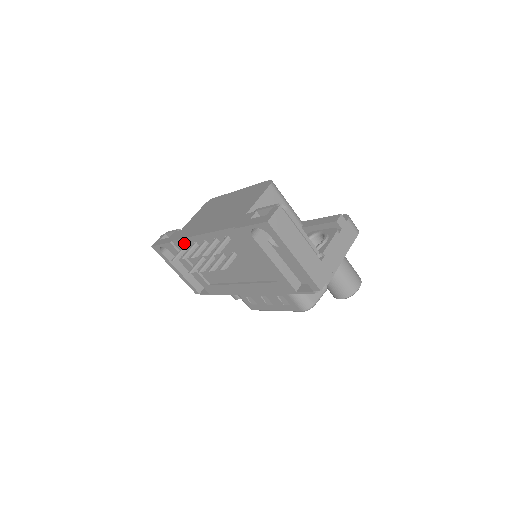
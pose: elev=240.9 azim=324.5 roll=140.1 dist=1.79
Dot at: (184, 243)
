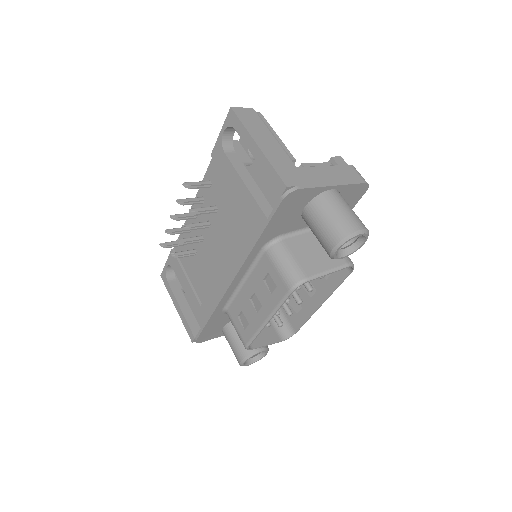
Dot at: occluded
